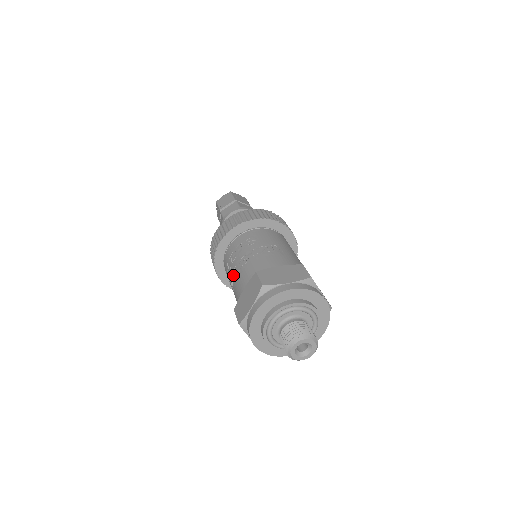
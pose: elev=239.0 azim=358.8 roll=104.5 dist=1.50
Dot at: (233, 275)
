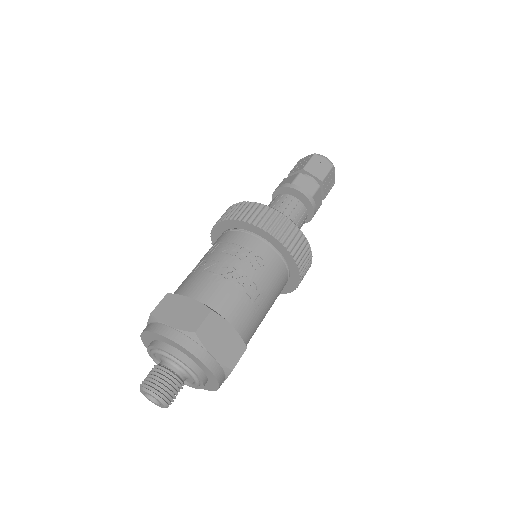
Dot at: (210, 264)
